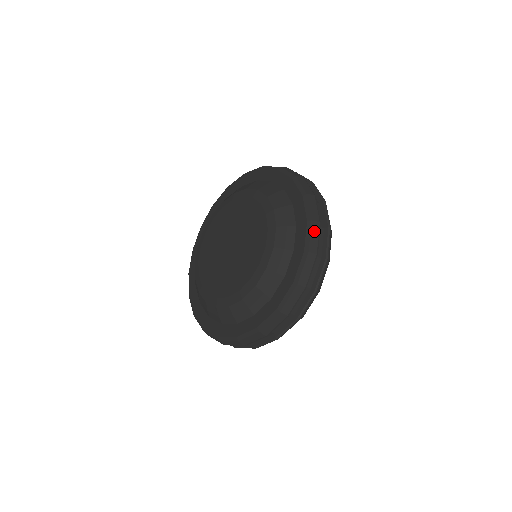
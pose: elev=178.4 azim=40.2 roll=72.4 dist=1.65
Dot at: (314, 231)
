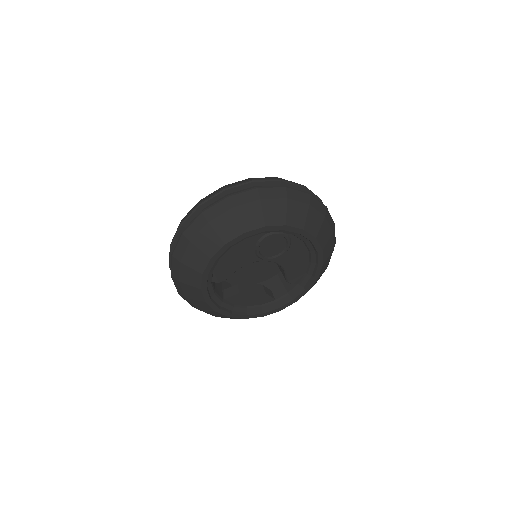
Dot at: occluded
